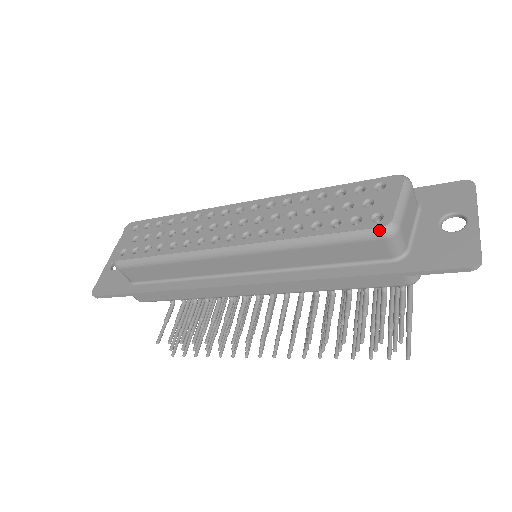
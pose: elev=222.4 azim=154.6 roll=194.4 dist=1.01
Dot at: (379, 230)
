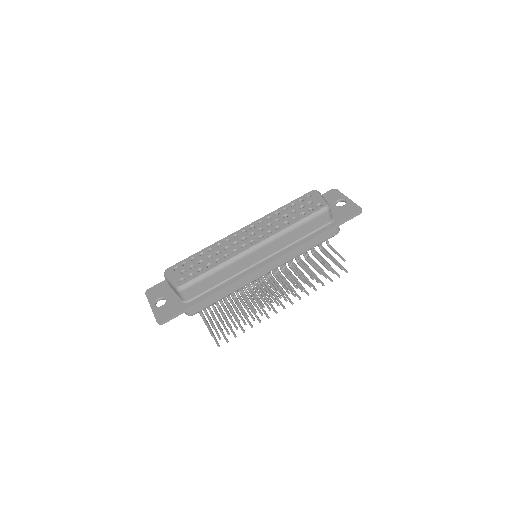
Dot at: (324, 208)
